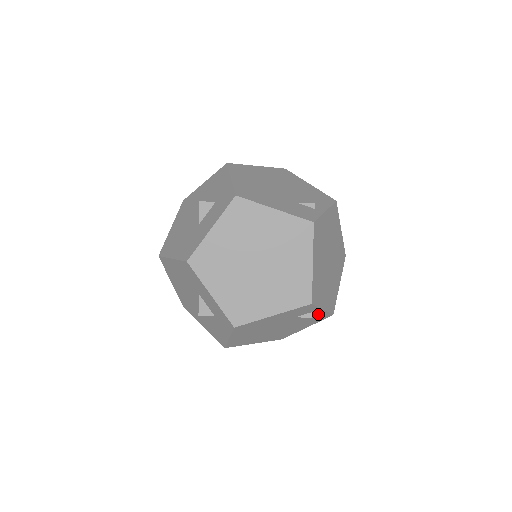
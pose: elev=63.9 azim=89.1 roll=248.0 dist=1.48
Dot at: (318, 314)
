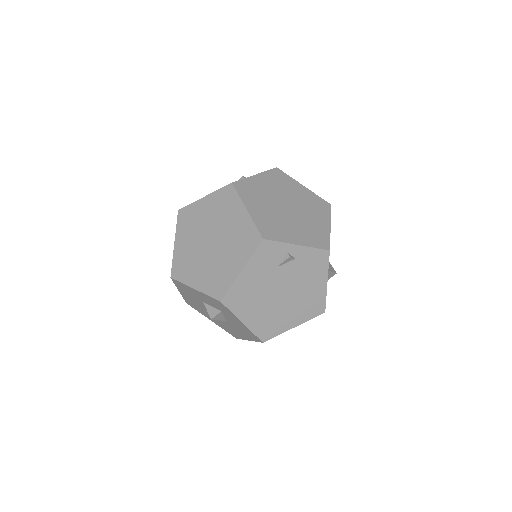
Dot at: (304, 255)
